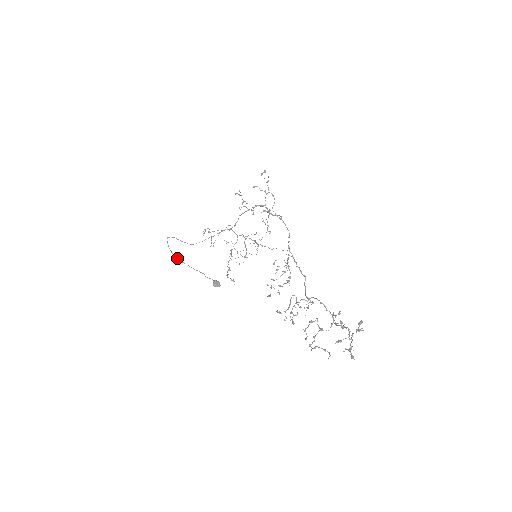
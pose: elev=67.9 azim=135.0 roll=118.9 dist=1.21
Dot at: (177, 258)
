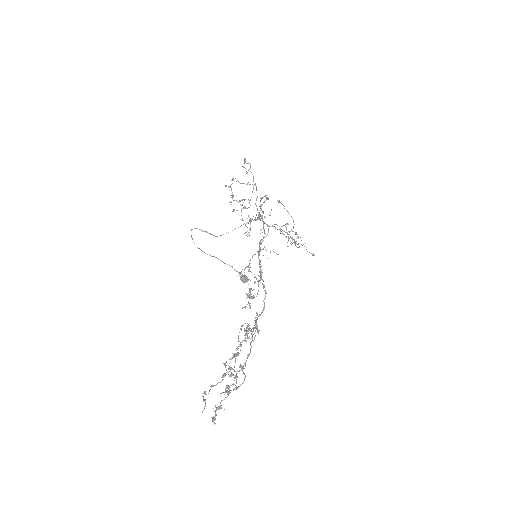
Dot at: (202, 251)
